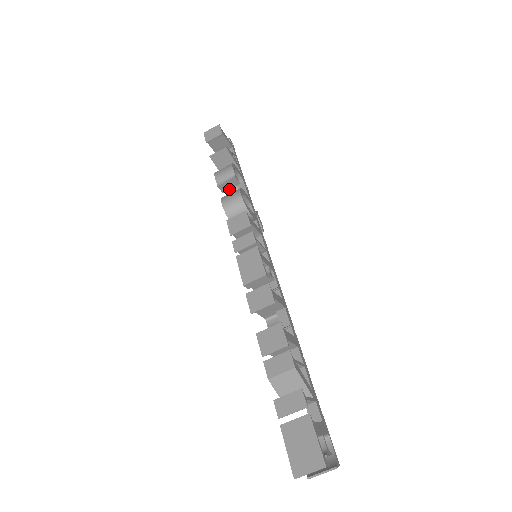
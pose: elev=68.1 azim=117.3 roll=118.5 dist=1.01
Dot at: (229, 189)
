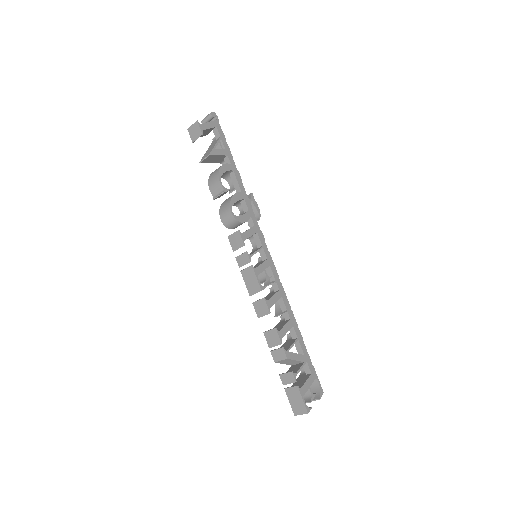
Dot at: (225, 178)
